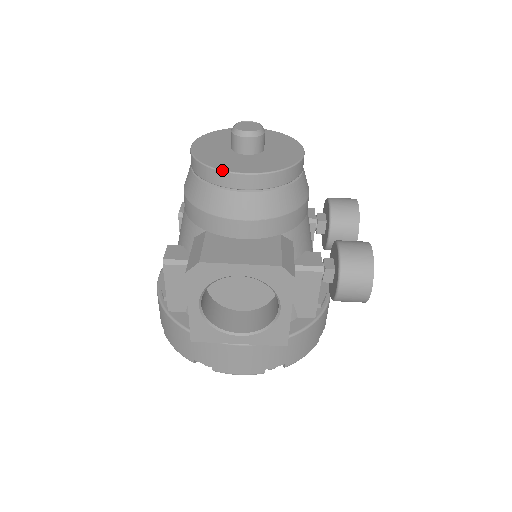
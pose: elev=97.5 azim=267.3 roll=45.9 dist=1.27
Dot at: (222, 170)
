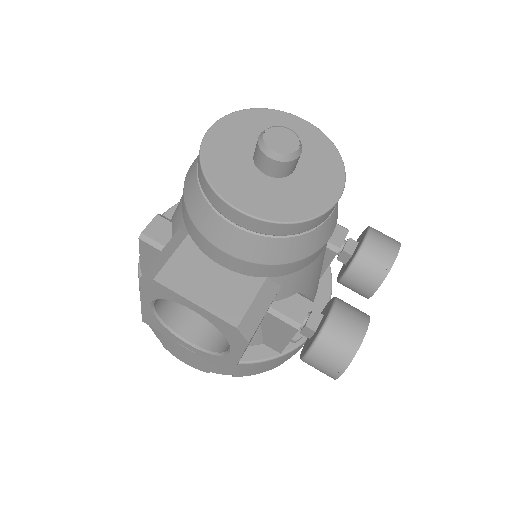
Dot at: (216, 192)
